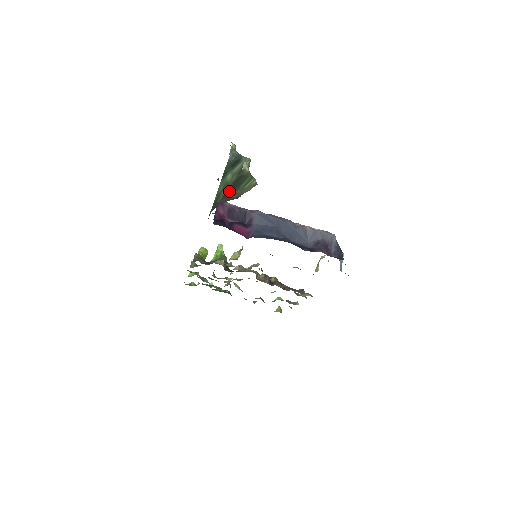
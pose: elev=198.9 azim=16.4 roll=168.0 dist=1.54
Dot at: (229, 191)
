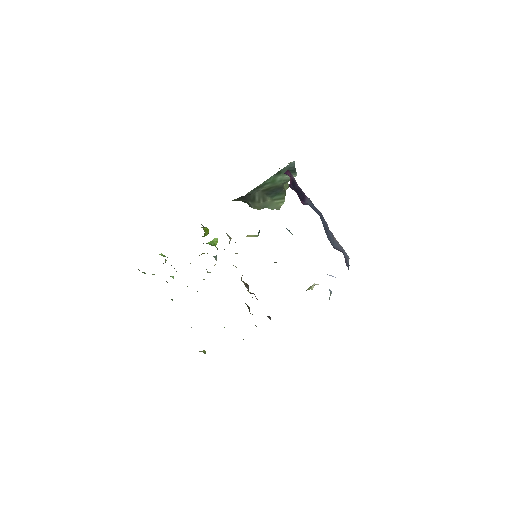
Dot at: (269, 190)
